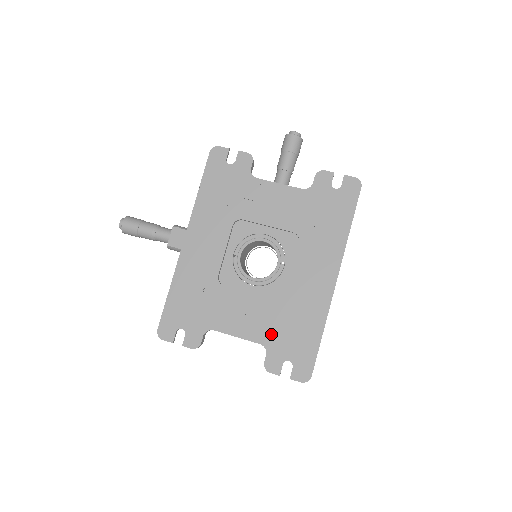
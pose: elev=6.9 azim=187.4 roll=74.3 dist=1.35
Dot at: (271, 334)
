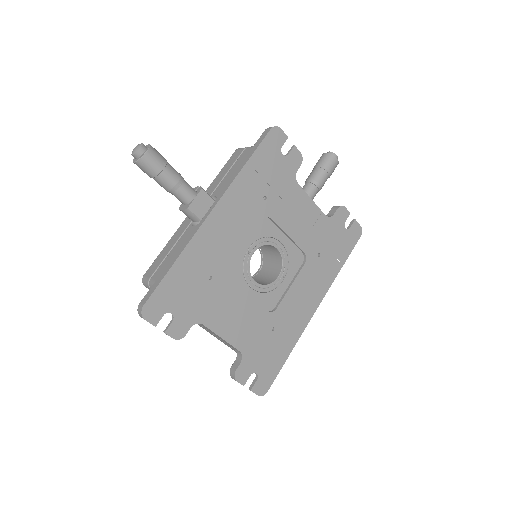
Dot at: (252, 344)
